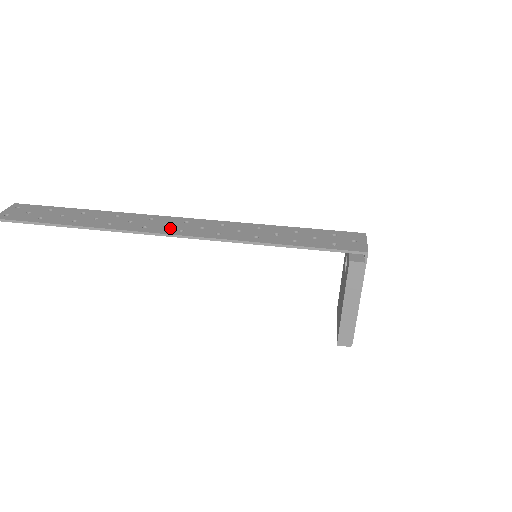
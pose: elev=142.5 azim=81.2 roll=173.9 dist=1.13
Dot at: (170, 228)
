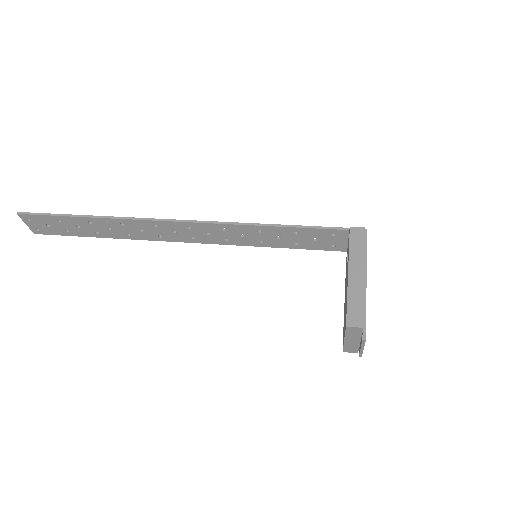
Dot at: (179, 226)
